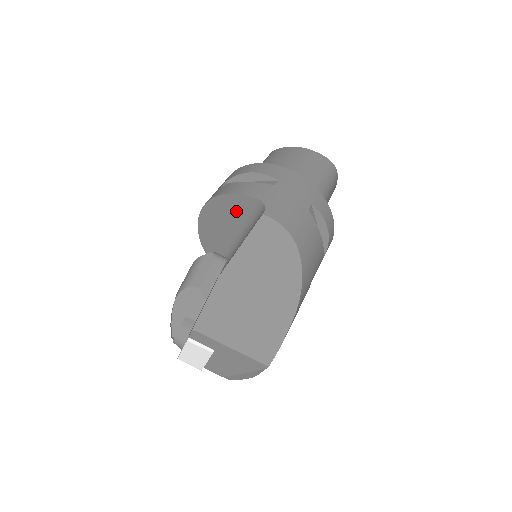
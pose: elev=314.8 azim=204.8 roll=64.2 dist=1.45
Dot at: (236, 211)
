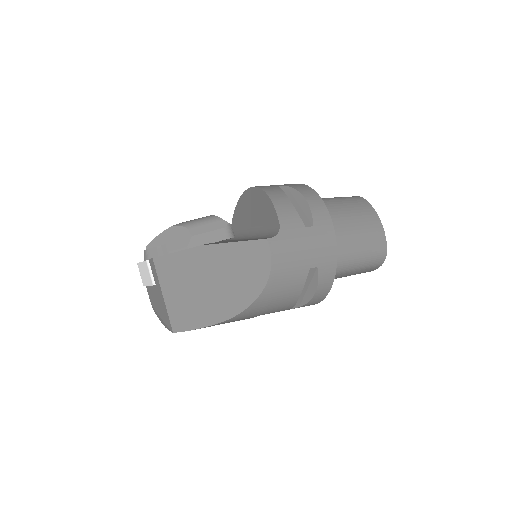
Dot at: (265, 215)
